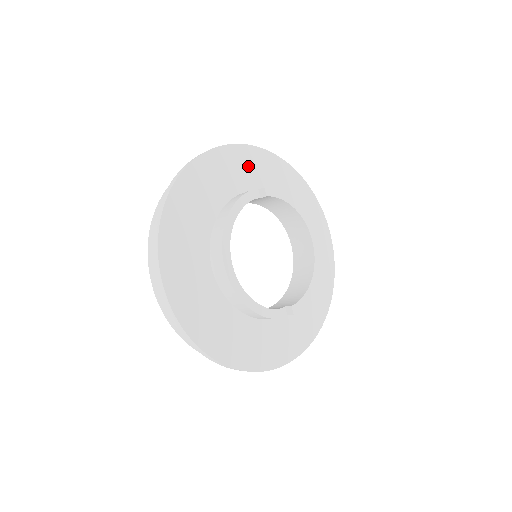
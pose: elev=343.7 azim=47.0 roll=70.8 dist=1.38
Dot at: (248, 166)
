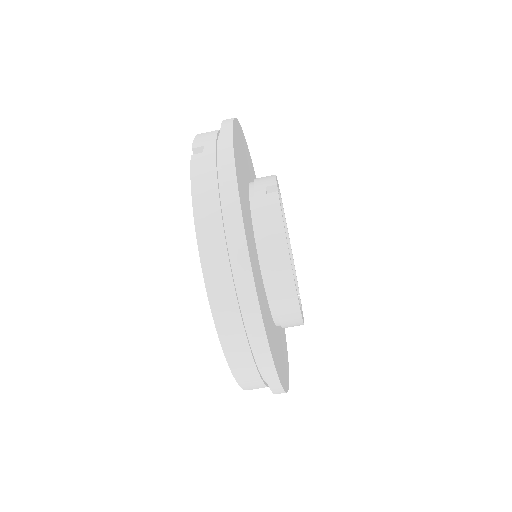
Dot at: (240, 156)
